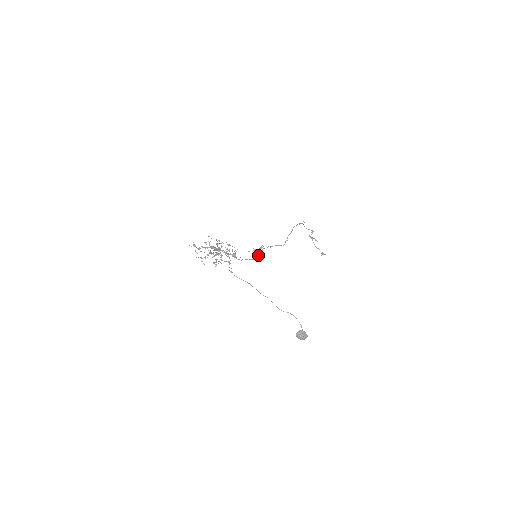
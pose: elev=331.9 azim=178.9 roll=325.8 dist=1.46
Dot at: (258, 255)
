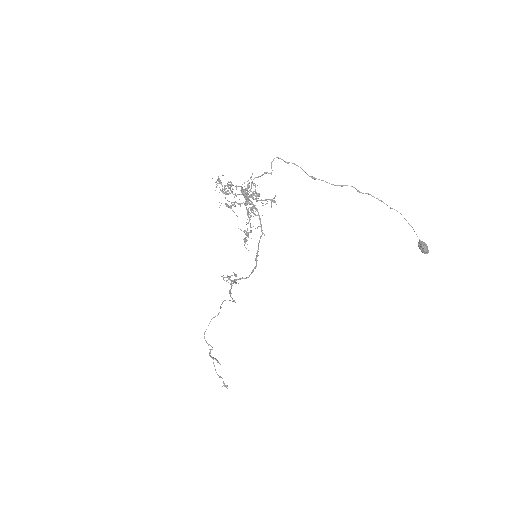
Dot at: (235, 282)
